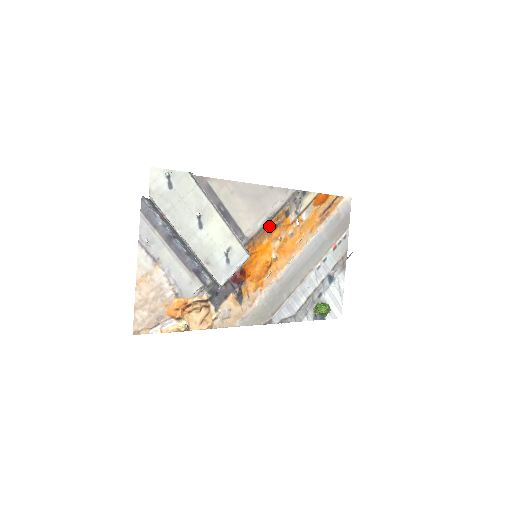
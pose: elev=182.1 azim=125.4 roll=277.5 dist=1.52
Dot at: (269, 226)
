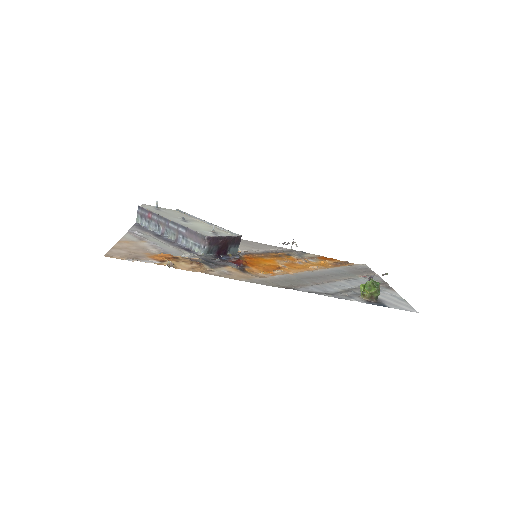
Dot at: (269, 255)
